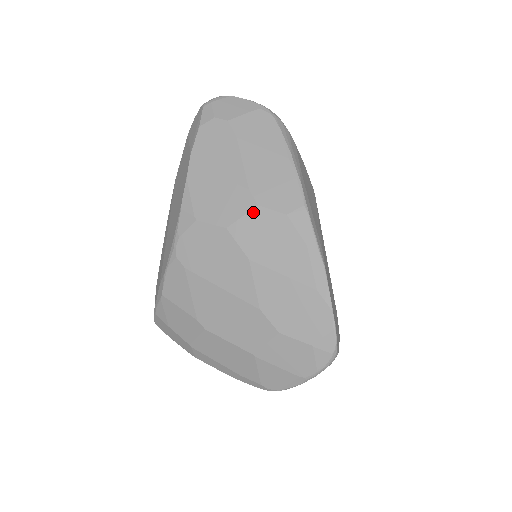
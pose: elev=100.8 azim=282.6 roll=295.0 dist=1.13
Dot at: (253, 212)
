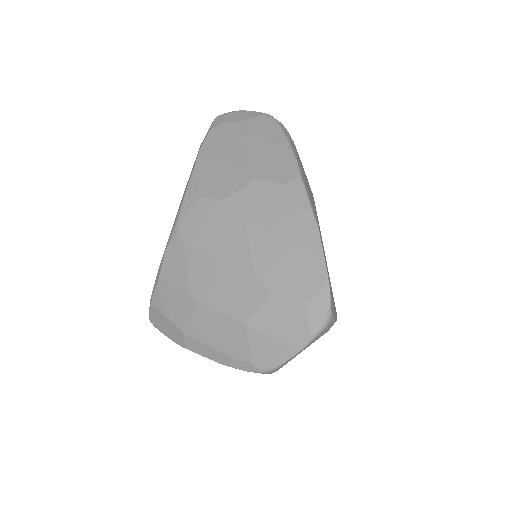
Dot at: (252, 184)
